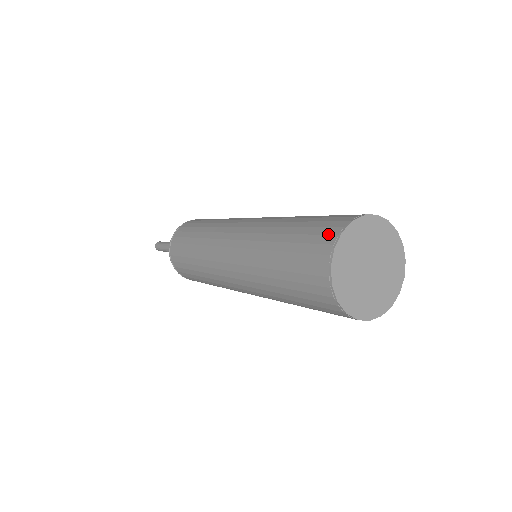
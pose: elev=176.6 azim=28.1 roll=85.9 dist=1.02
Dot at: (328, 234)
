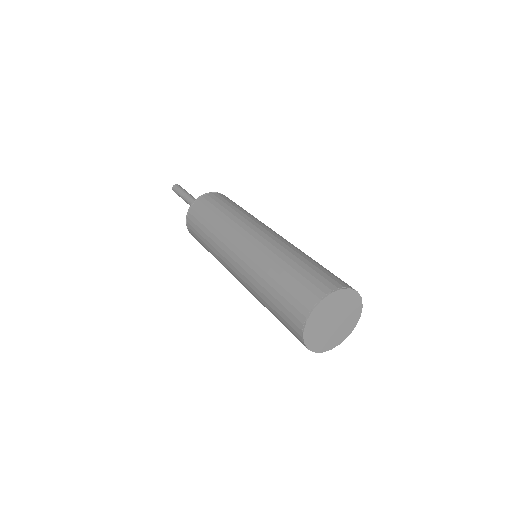
Dot at: (332, 283)
